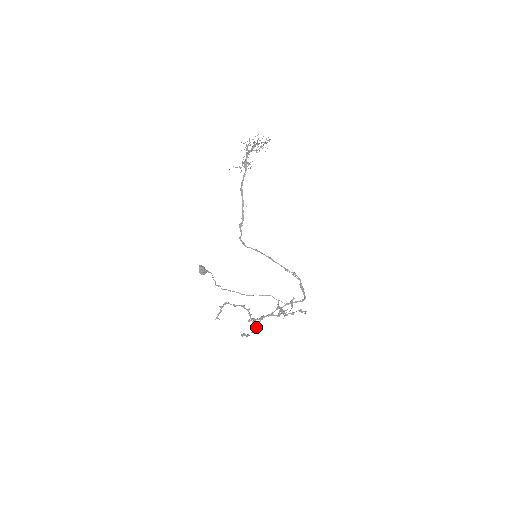
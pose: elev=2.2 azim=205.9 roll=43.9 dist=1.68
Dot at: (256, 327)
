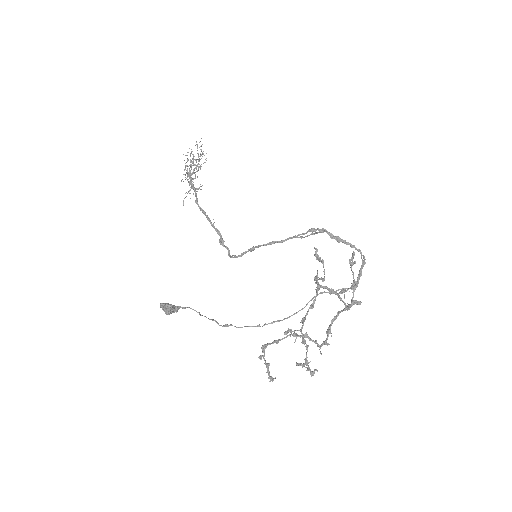
Dot at: (302, 337)
